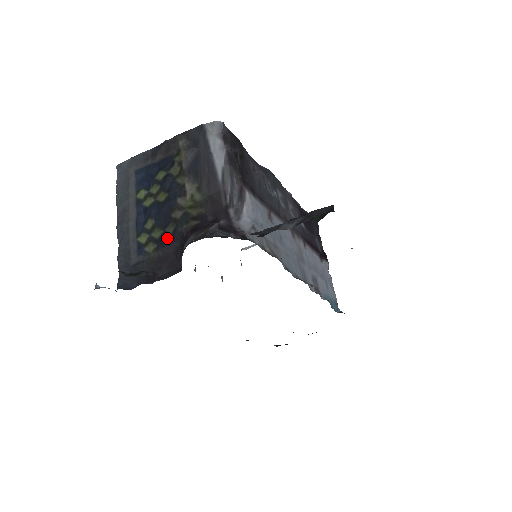
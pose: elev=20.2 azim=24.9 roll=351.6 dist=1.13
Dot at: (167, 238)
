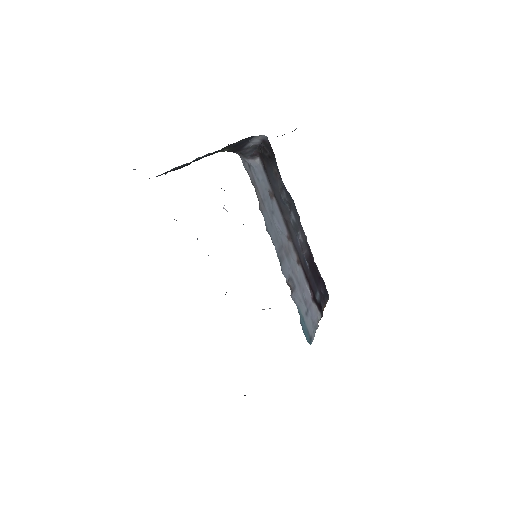
Dot at: occluded
